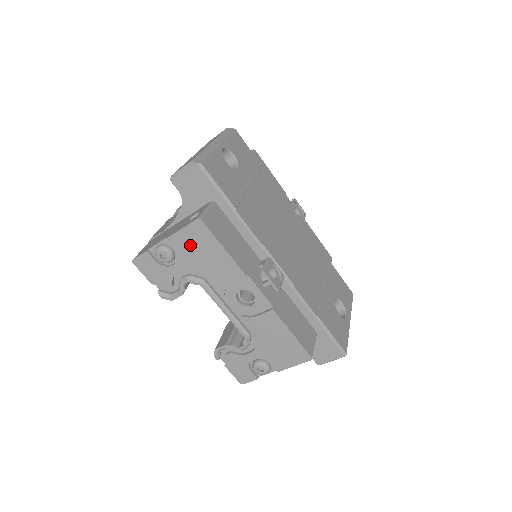
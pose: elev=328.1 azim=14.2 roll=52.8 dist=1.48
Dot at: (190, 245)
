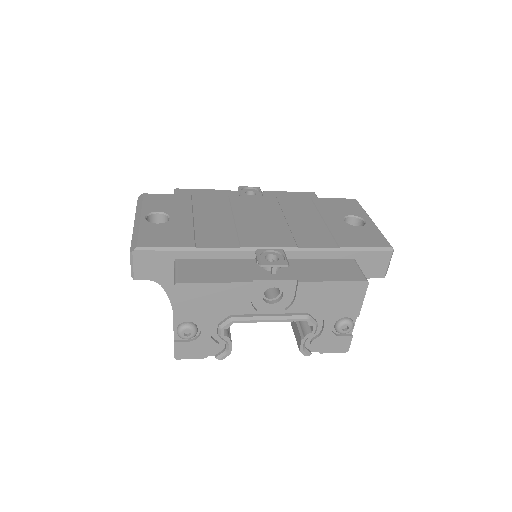
Dot at: (193, 307)
